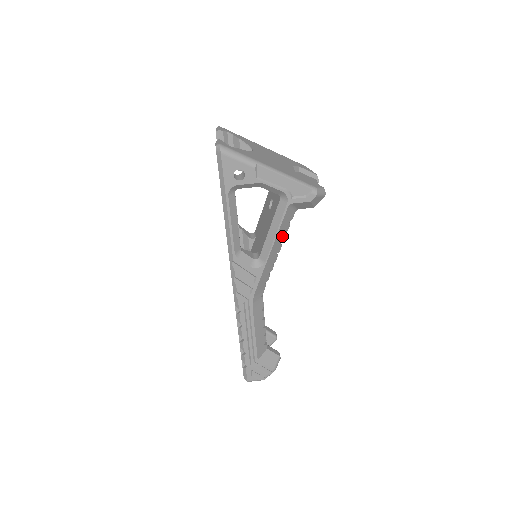
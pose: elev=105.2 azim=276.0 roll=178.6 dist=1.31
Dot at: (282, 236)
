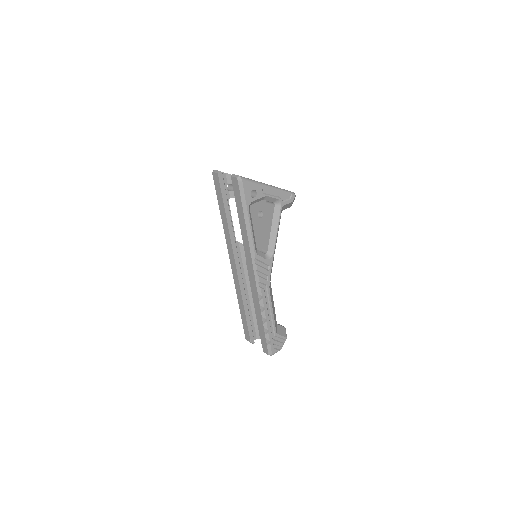
Dot at: occluded
